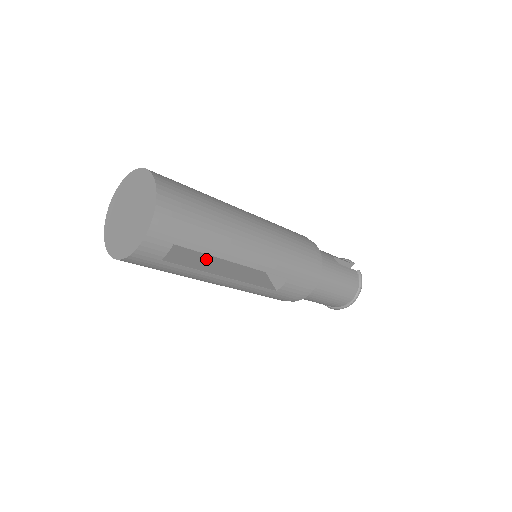
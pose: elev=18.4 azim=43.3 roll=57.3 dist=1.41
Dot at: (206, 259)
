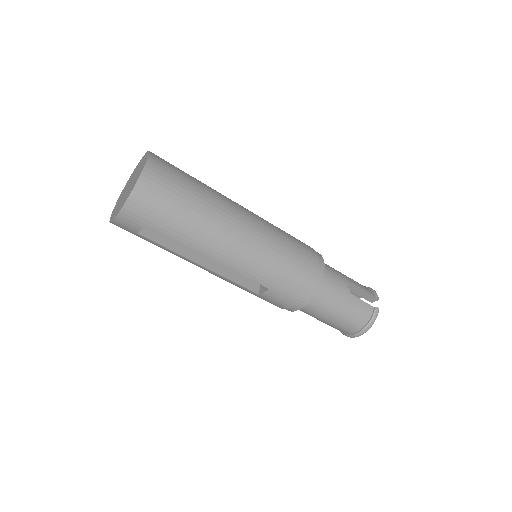
Dot at: occluded
